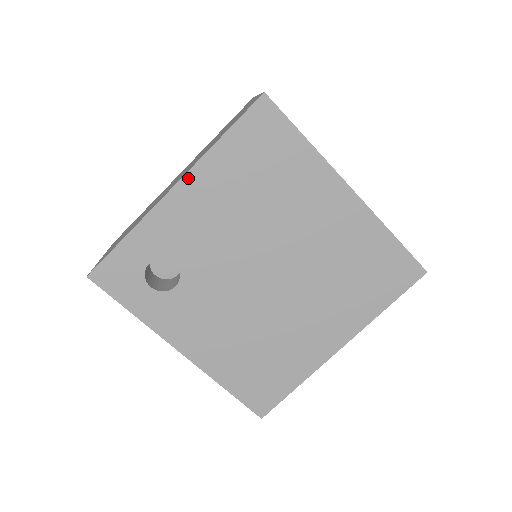
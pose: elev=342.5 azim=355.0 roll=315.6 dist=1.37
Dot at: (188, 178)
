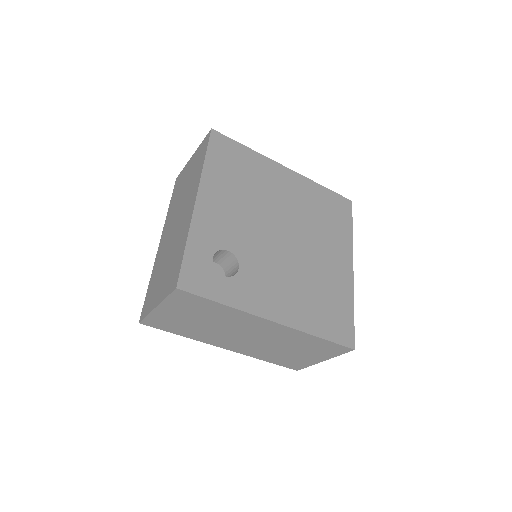
Dot at: (202, 189)
